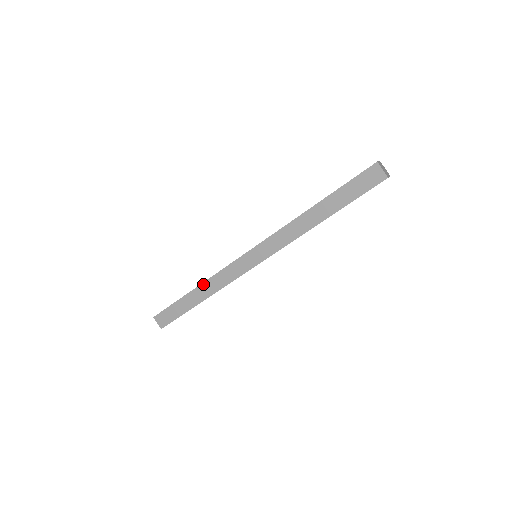
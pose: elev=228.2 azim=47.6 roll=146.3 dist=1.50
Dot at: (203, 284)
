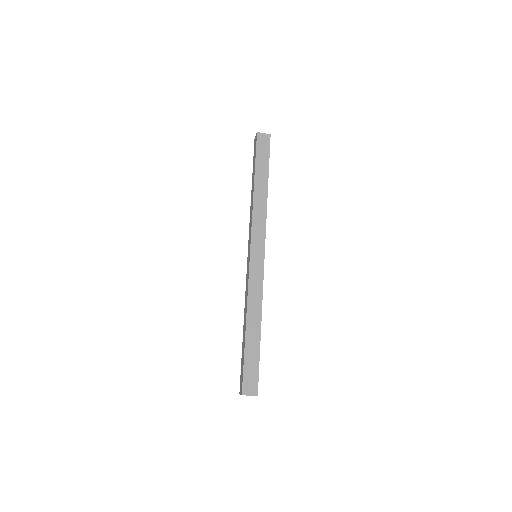
Dot at: (244, 316)
